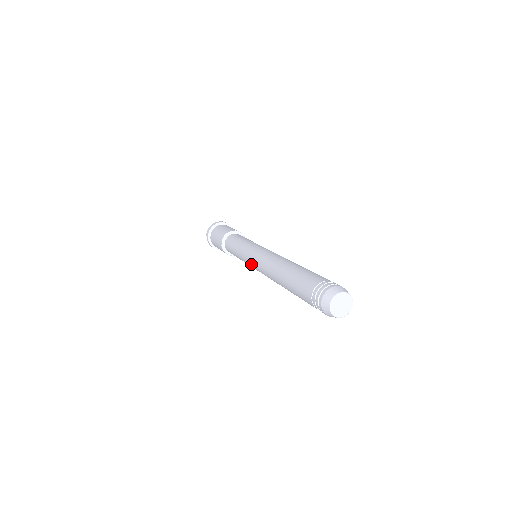
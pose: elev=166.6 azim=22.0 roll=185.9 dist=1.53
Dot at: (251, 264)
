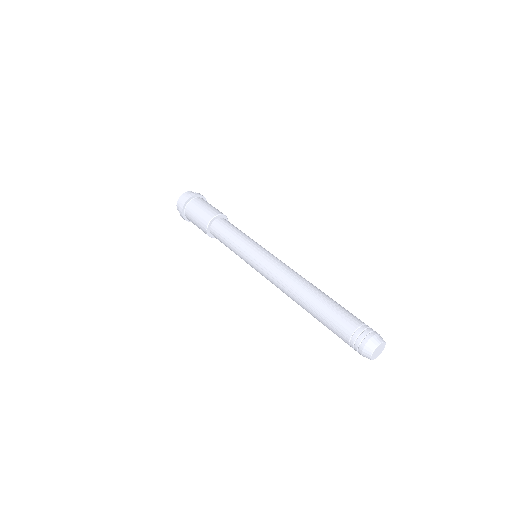
Dot at: occluded
